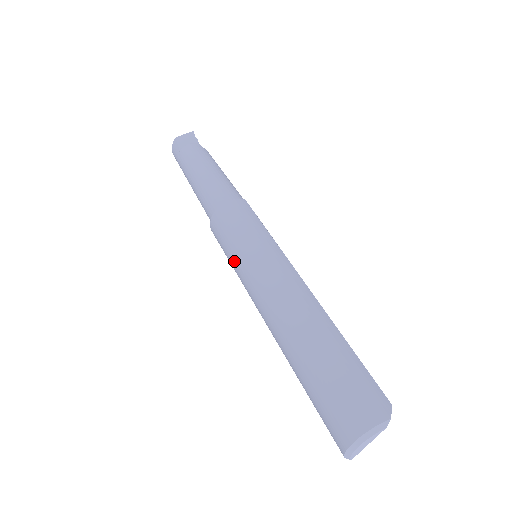
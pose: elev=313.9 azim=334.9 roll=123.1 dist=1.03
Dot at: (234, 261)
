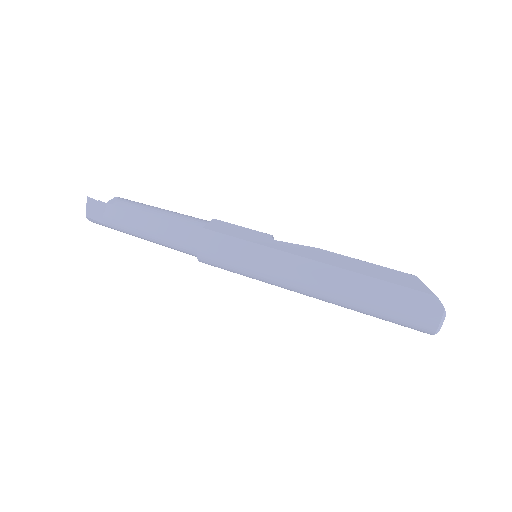
Dot at: occluded
